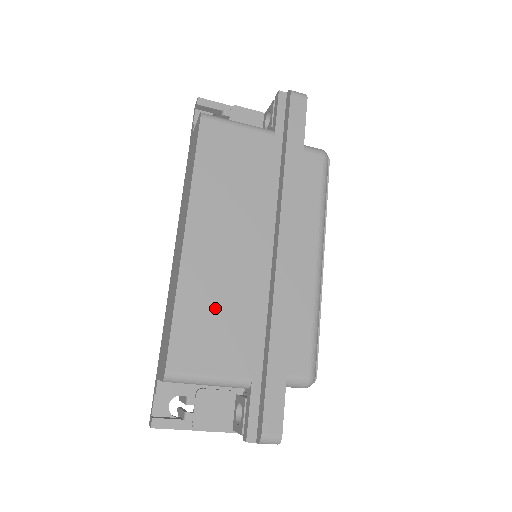
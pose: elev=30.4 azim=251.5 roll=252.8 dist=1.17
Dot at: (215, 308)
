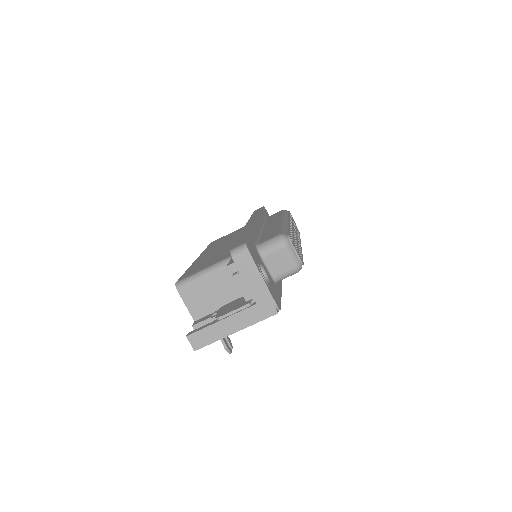
Dot at: (211, 258)
